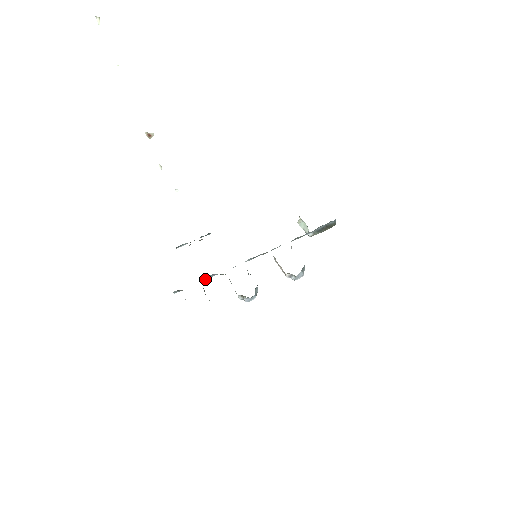
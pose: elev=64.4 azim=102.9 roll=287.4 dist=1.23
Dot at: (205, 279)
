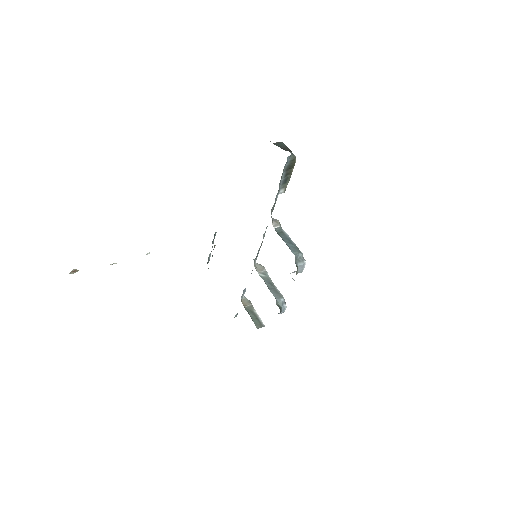
Dot at: (244, 293)
